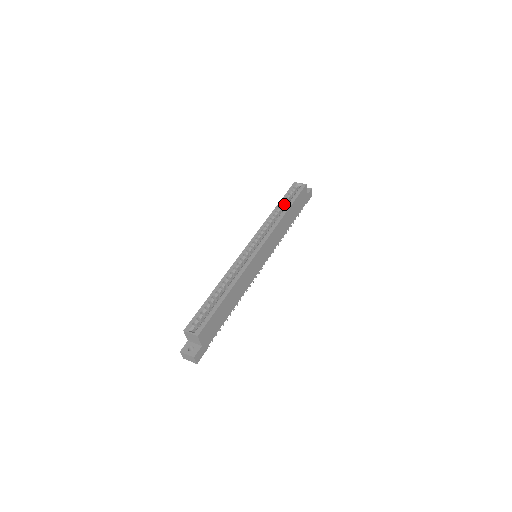
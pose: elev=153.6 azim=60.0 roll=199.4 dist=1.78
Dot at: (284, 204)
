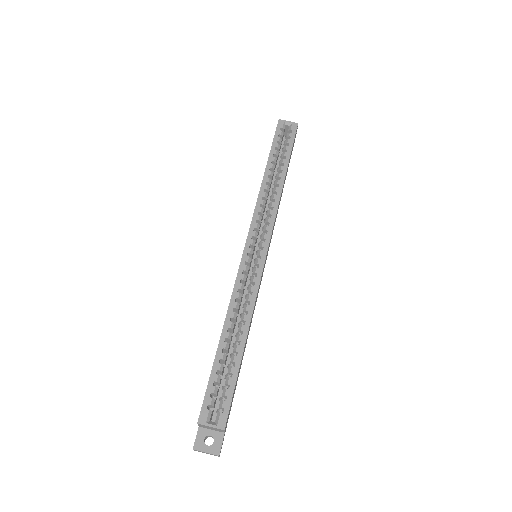
Dot at: (275, 161)
